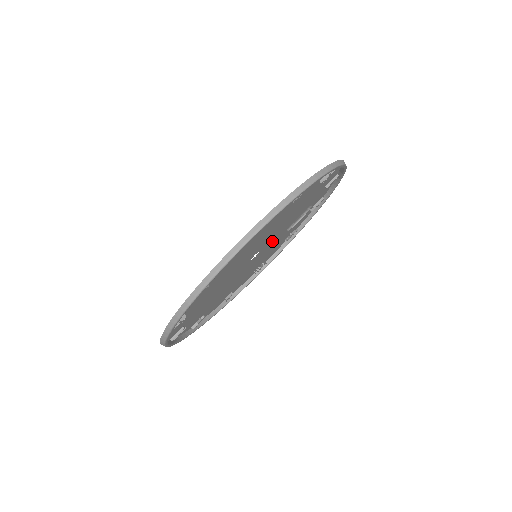
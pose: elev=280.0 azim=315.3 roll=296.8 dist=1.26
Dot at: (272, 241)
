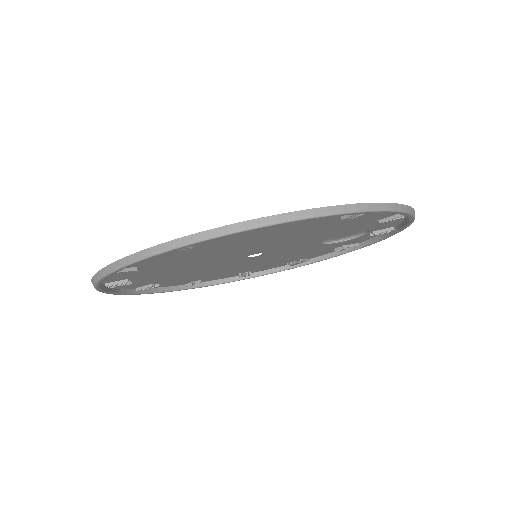
Dot at: (289, 248)
